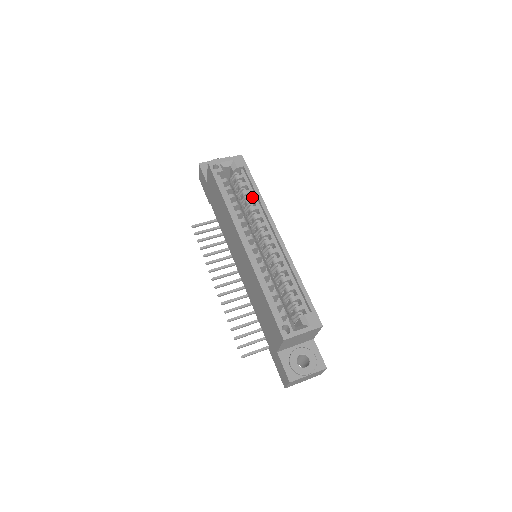
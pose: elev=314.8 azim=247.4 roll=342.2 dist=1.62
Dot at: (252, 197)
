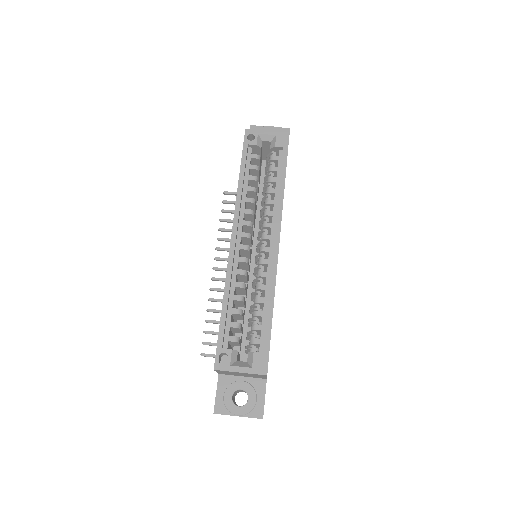
Dot at: (275, 188)
